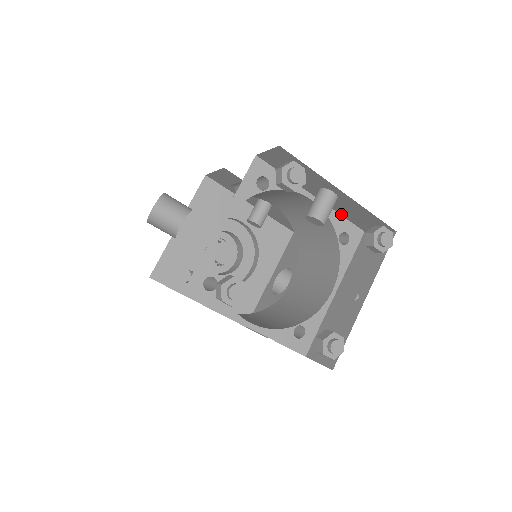
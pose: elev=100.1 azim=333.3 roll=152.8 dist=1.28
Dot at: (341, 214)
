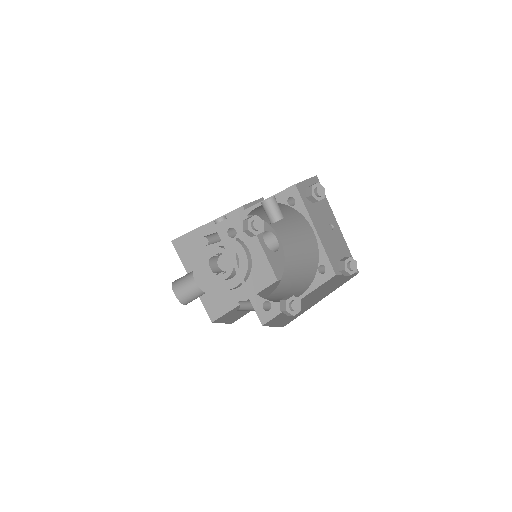
Dot at: (277, 193)
